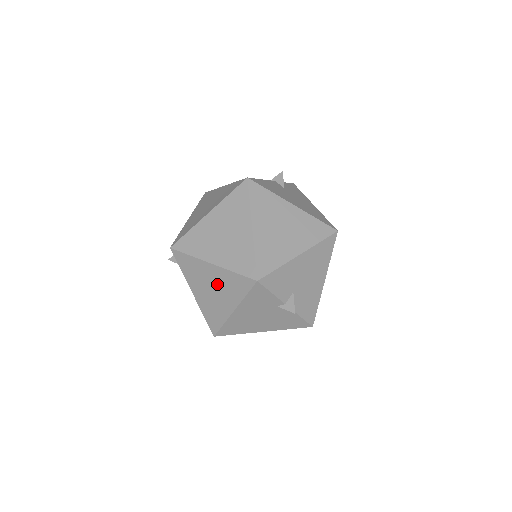
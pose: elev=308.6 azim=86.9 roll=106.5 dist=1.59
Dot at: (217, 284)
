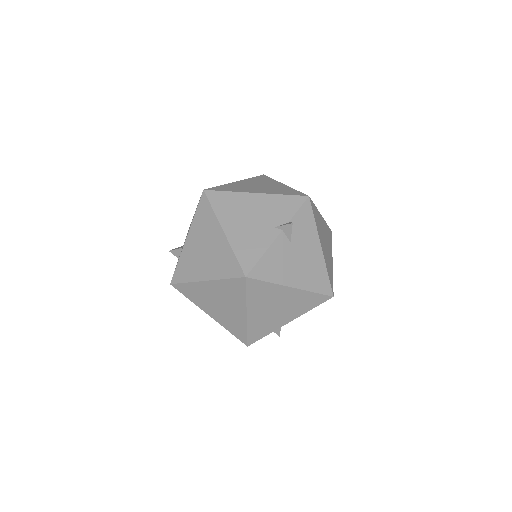
Dot at: occluded
